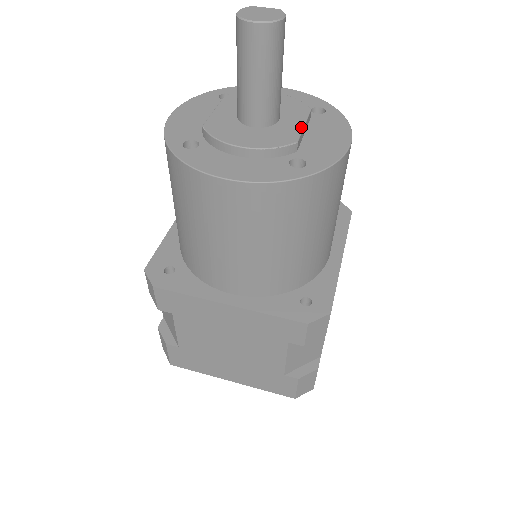
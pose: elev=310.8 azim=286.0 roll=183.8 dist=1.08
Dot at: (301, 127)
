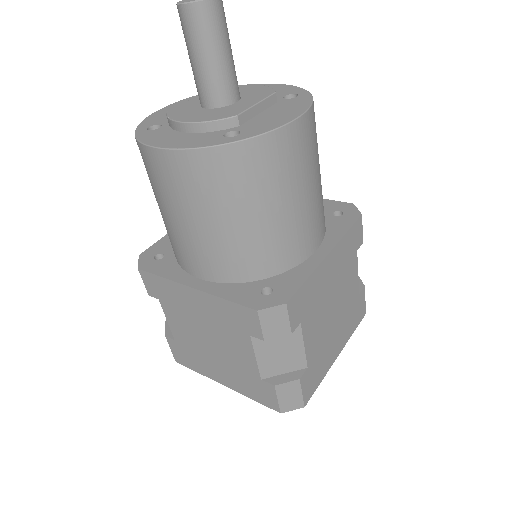
Dot at: (251, 105)
